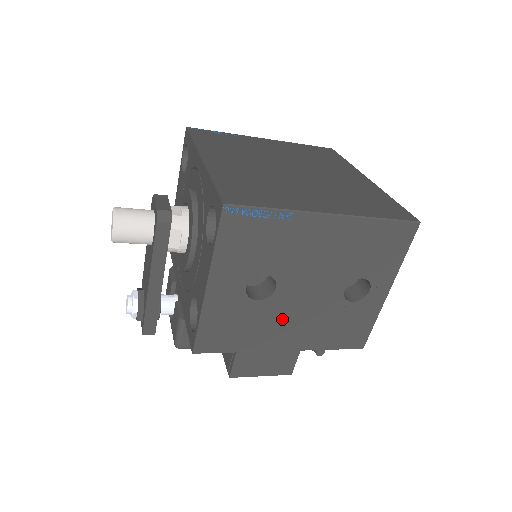
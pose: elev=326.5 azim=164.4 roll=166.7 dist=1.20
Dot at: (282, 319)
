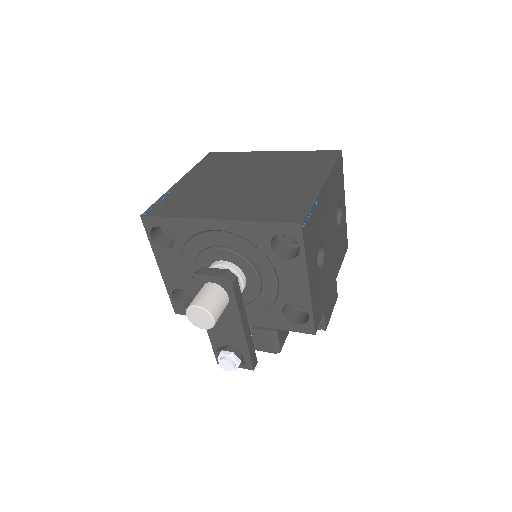
Dot at: (329, 267)
